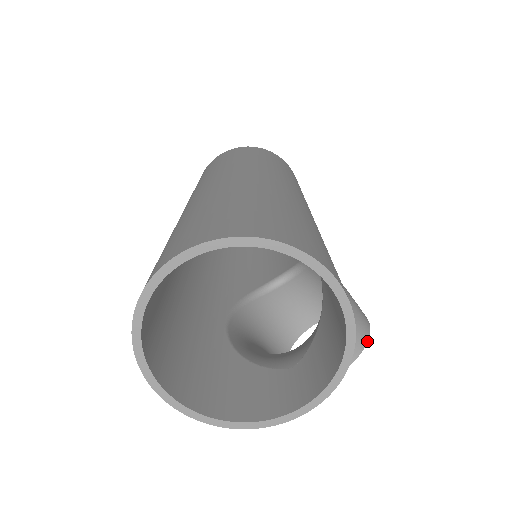
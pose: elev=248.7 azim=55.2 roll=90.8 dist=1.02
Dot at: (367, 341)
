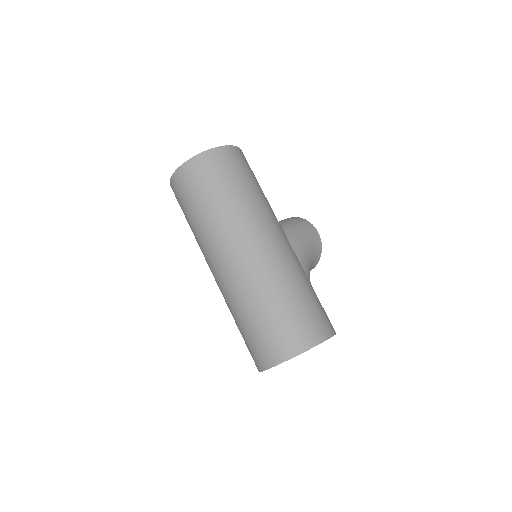
Dot at: occluded
